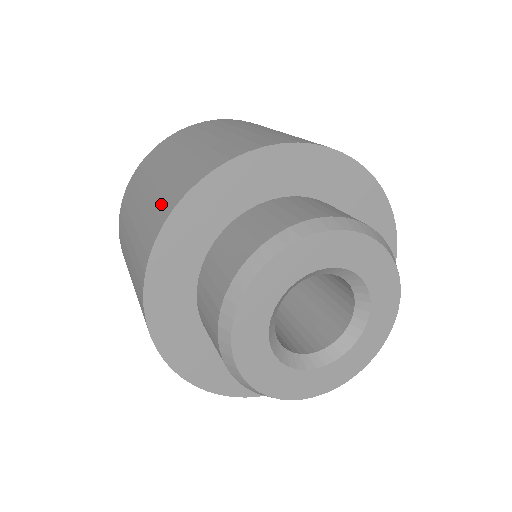
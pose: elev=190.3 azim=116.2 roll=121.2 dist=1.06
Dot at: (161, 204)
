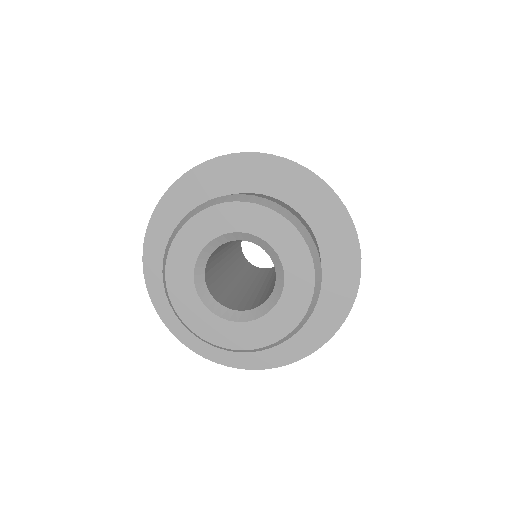
Dot at: occluded
